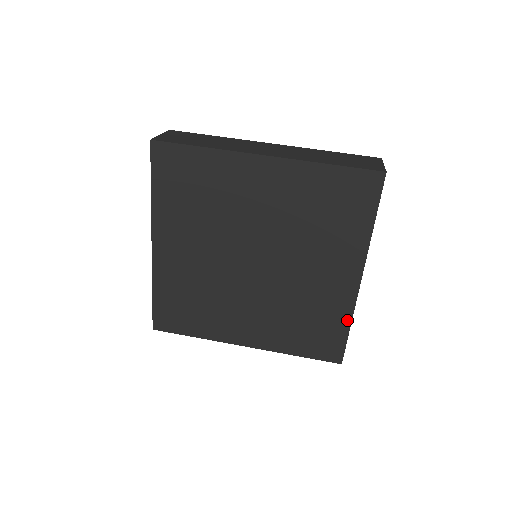
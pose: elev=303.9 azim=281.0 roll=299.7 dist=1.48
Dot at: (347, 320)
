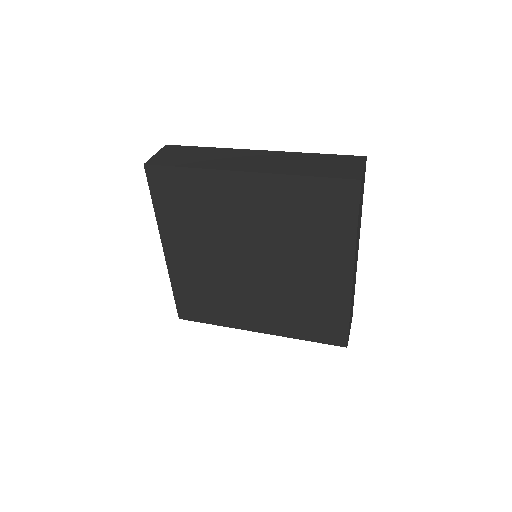
Dot at: (346, 311)
